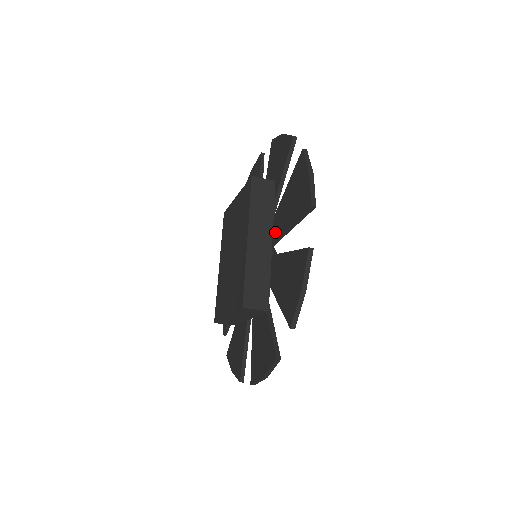
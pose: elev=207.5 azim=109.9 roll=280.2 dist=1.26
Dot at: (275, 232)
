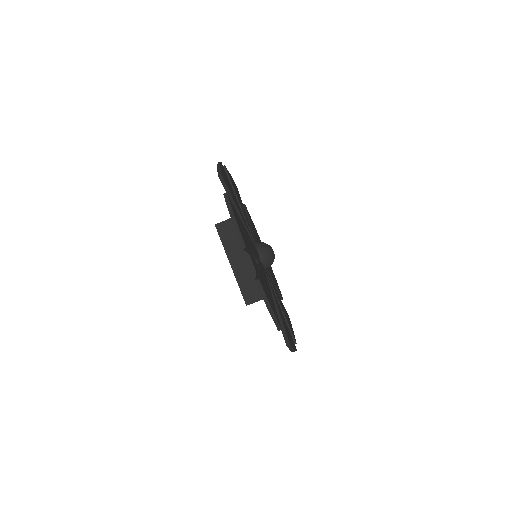
Dot at: occluded
